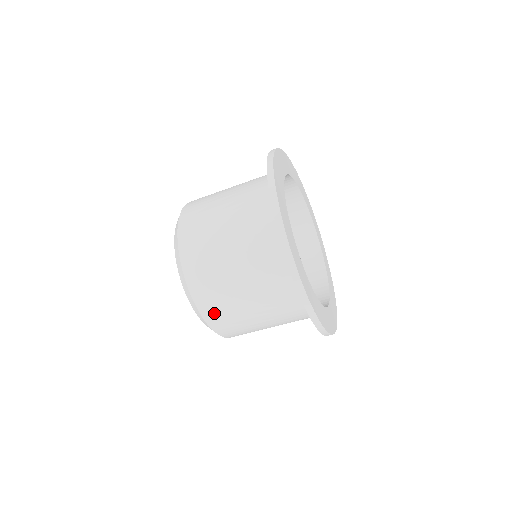
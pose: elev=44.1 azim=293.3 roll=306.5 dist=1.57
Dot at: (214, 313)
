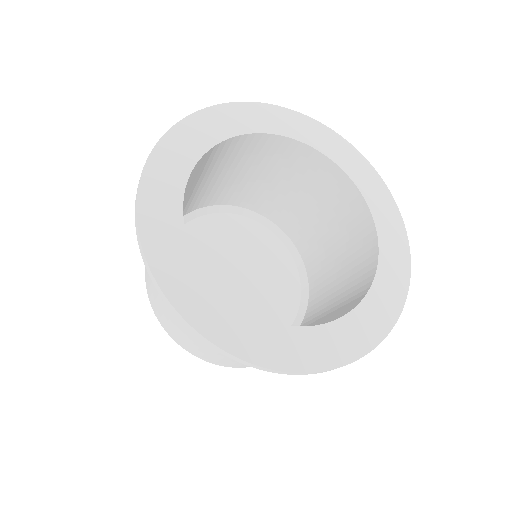
Dot at: occluded
